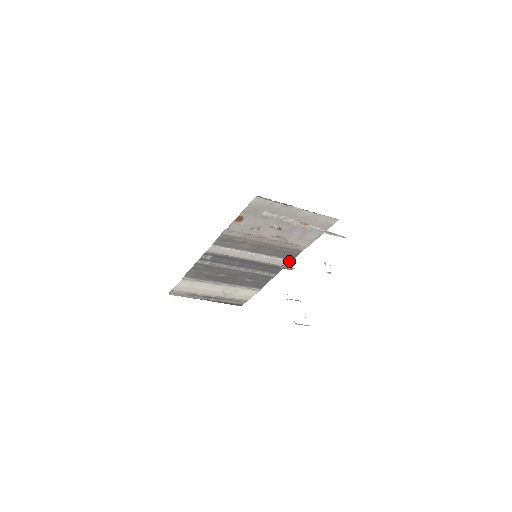
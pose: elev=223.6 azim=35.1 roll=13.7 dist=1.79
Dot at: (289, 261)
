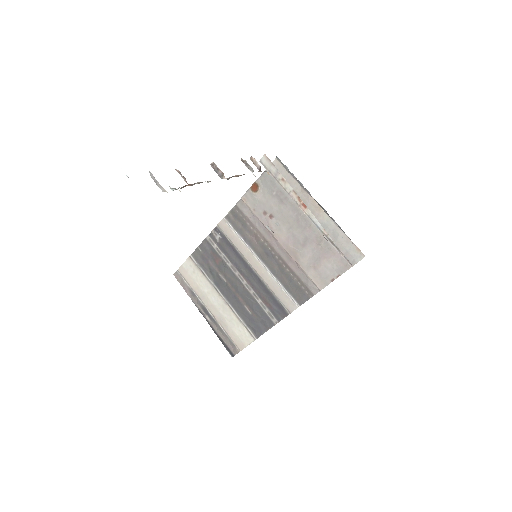
Dot at: (296, 305)
